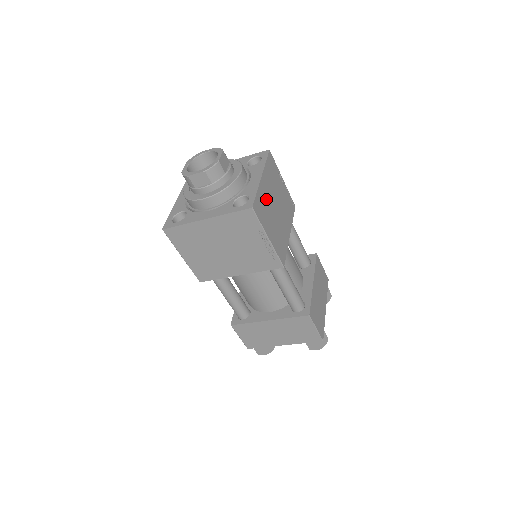
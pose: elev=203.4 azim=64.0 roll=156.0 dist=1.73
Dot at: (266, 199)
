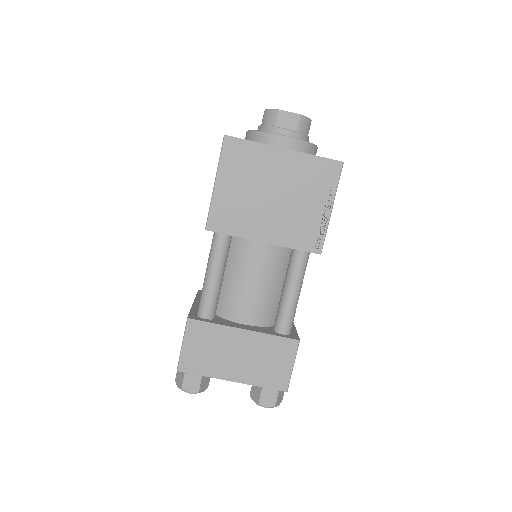
Dot at: occluded
